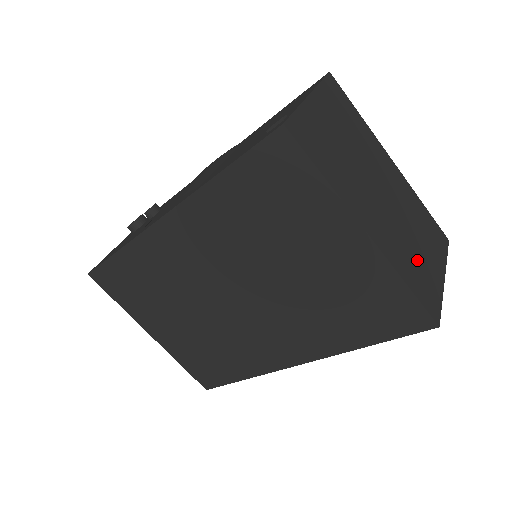
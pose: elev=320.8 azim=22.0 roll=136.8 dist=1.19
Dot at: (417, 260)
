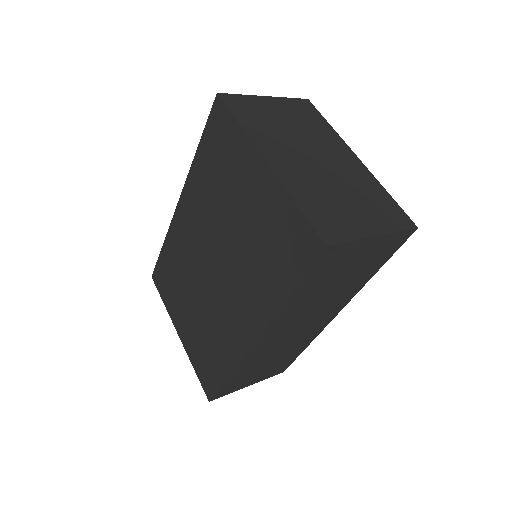
Dot at: (333, 204)
